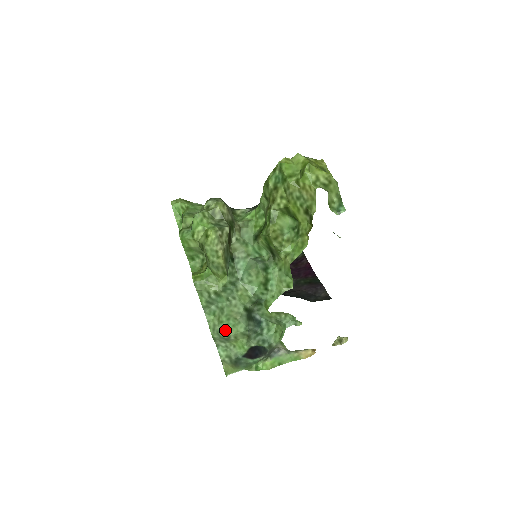
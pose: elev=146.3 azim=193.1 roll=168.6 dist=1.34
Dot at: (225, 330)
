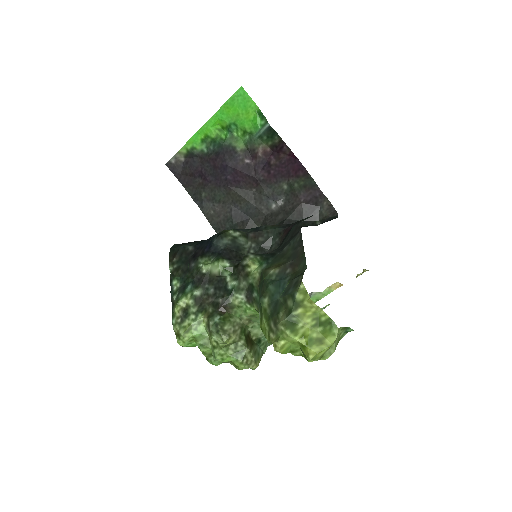
Dot at: occluded
